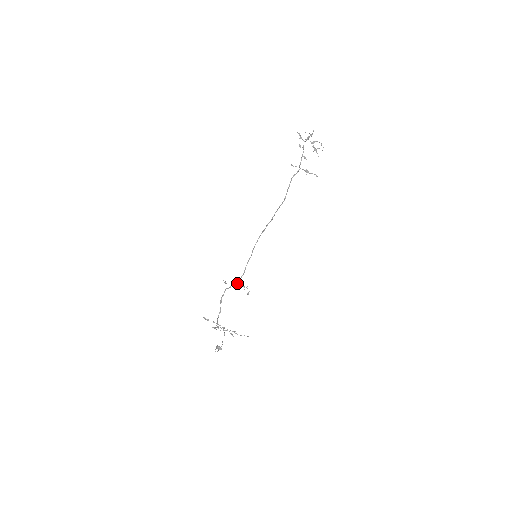
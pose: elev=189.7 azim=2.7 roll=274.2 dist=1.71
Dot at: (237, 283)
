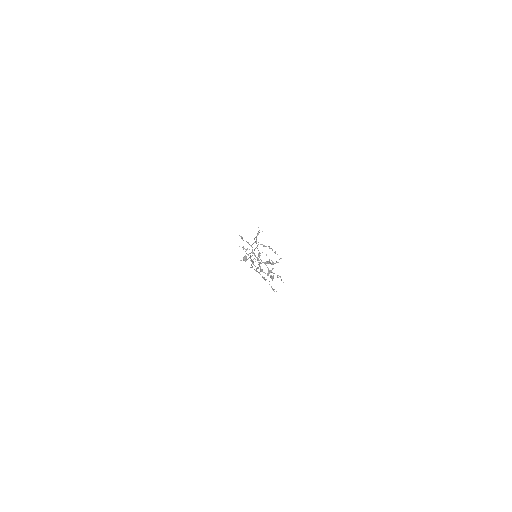
Dot at: (257, 246)
